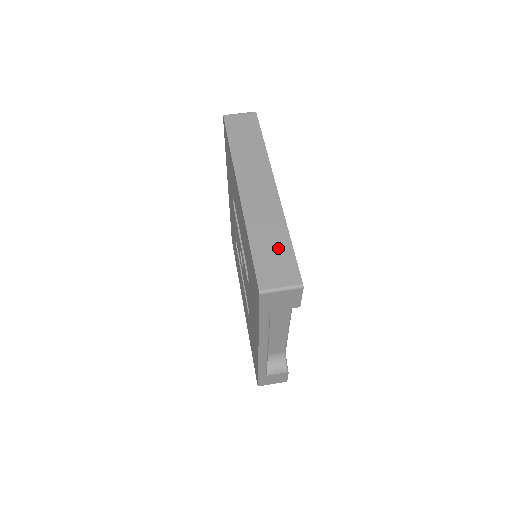
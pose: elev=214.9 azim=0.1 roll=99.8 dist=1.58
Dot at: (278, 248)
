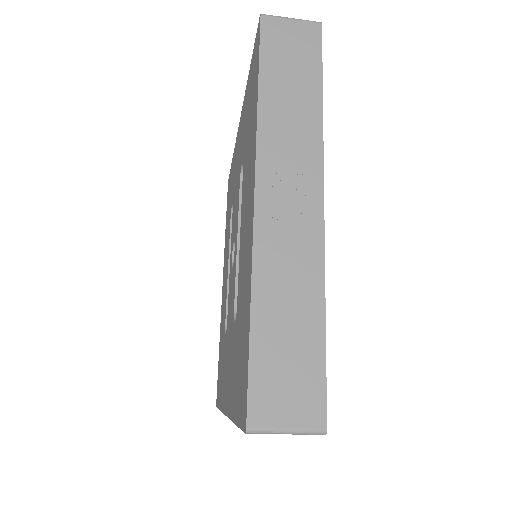
Dot at: (299, 341)
